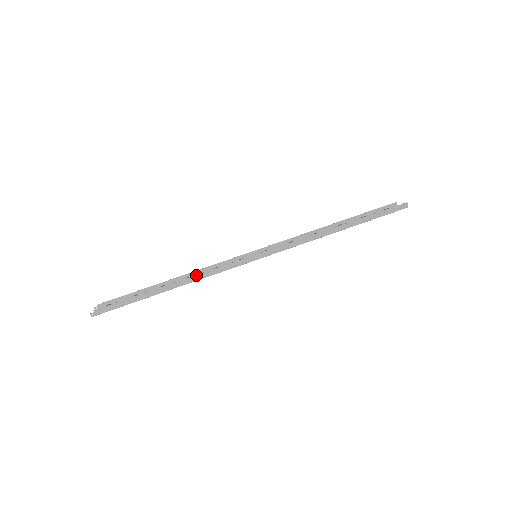
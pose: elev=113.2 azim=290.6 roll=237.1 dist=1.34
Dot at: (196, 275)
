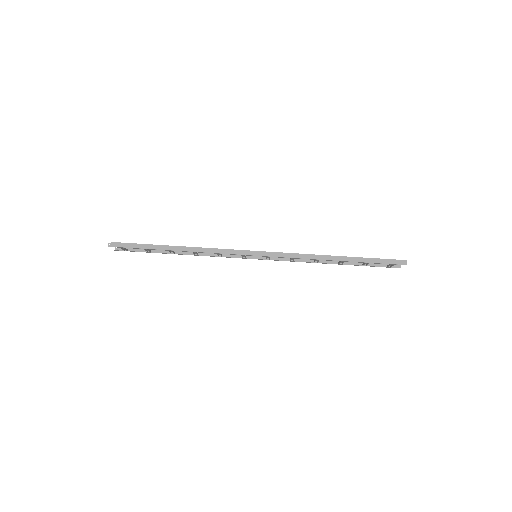
Dot at: (200, 247)
